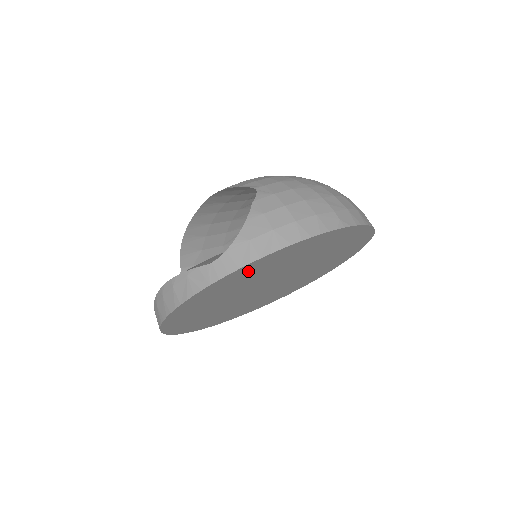
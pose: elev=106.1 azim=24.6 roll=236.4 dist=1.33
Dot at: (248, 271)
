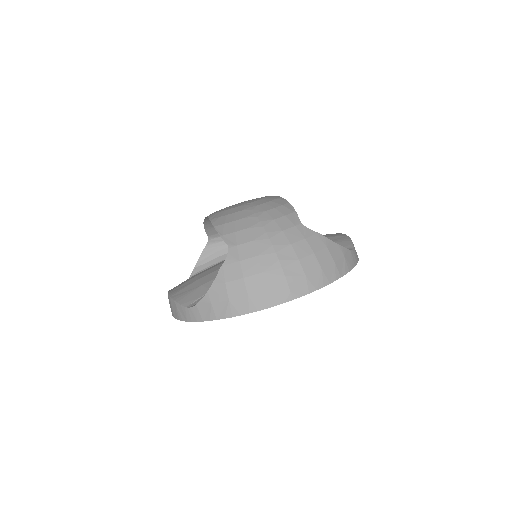
Dot at: occluded
